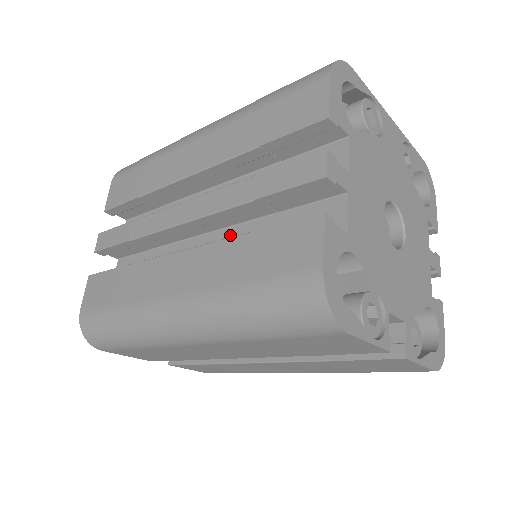
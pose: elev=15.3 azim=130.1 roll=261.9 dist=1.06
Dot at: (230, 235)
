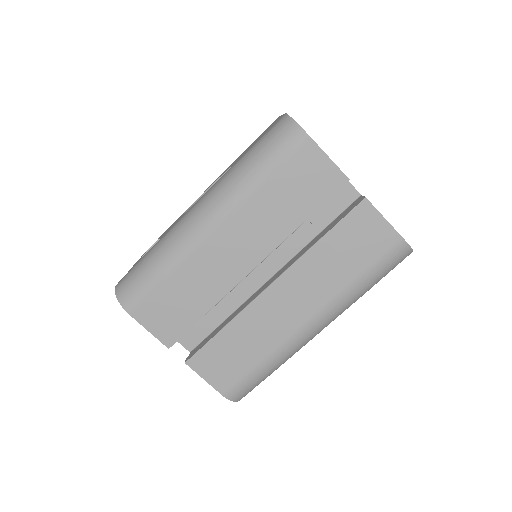
Dot at: occluded
